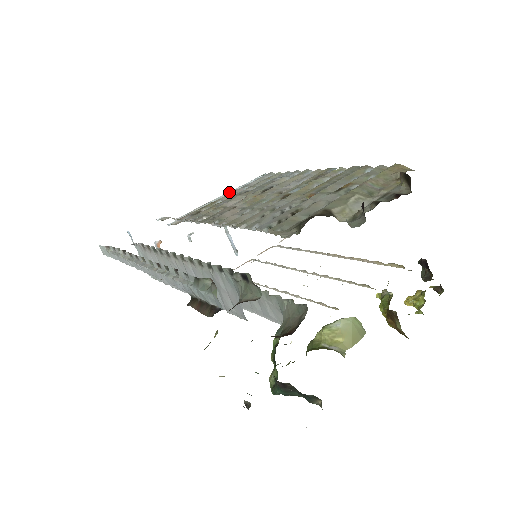
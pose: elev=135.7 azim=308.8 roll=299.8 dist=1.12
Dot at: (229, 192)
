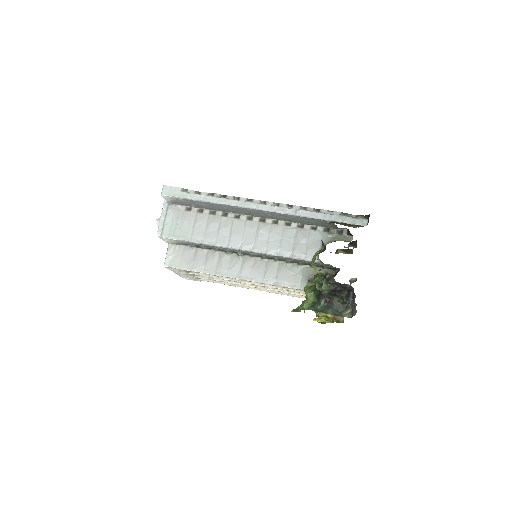
Dot at: occluded
